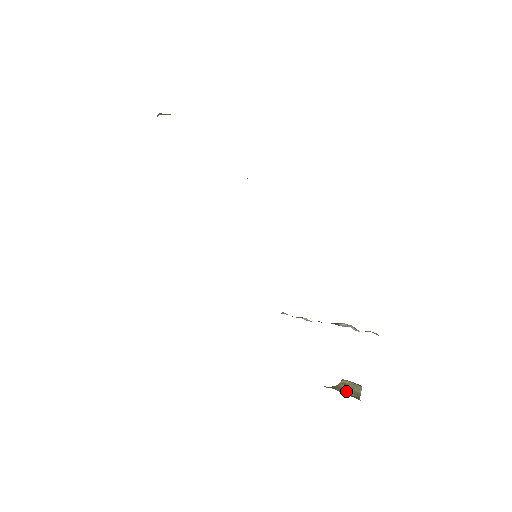
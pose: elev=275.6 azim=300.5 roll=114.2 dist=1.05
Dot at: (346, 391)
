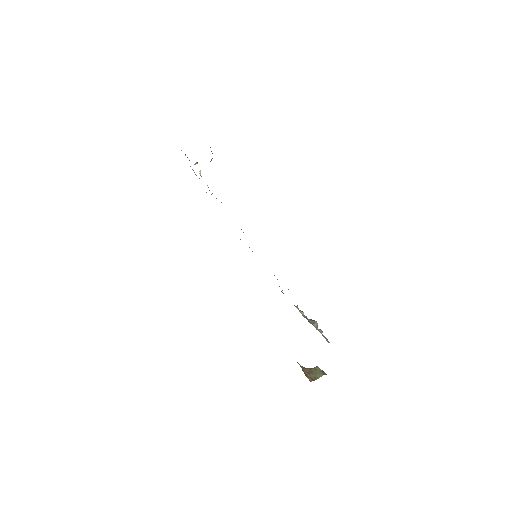
Dot at: (310, 373)
